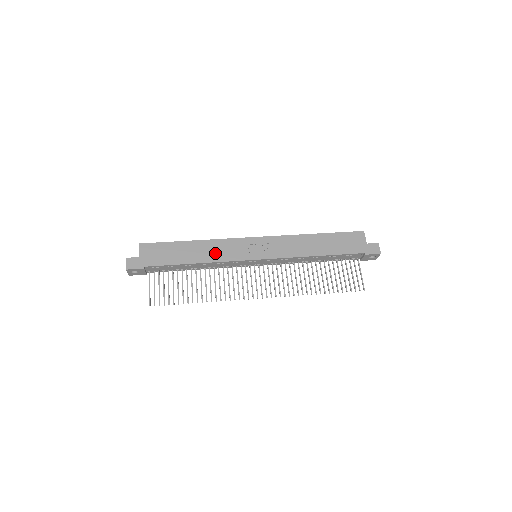
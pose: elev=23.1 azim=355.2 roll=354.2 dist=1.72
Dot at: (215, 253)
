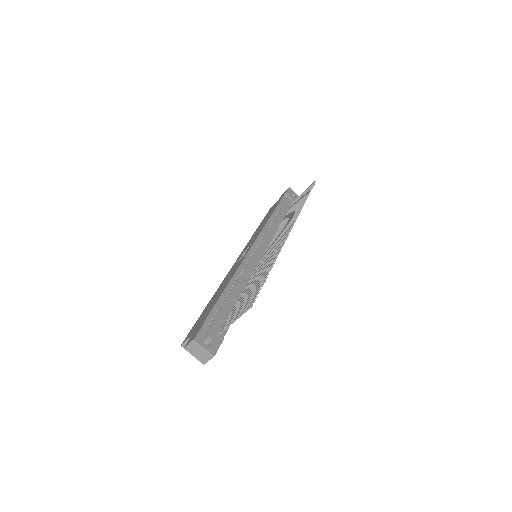
Dot at: (230, 275)
